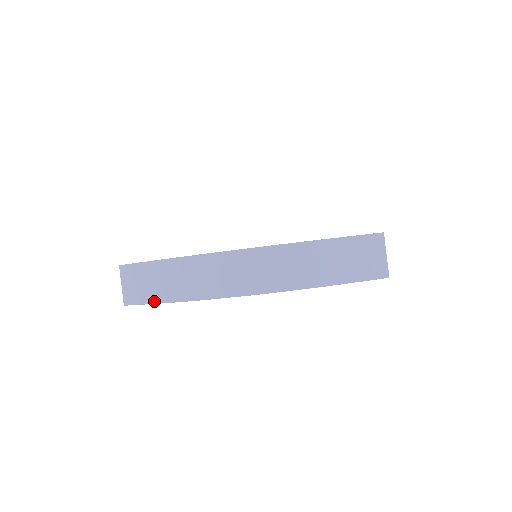
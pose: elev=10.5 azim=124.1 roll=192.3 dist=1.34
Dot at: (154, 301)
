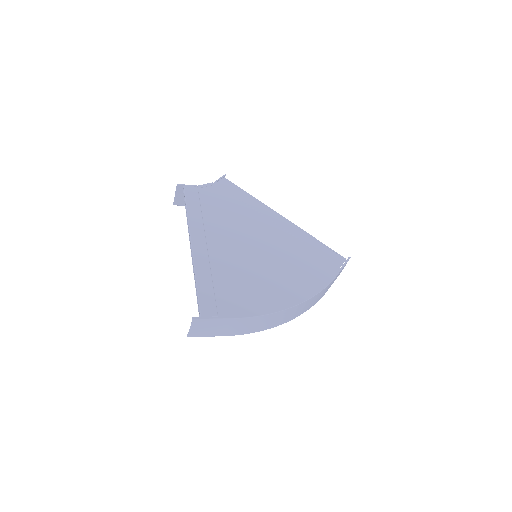
Dot at: occluded
